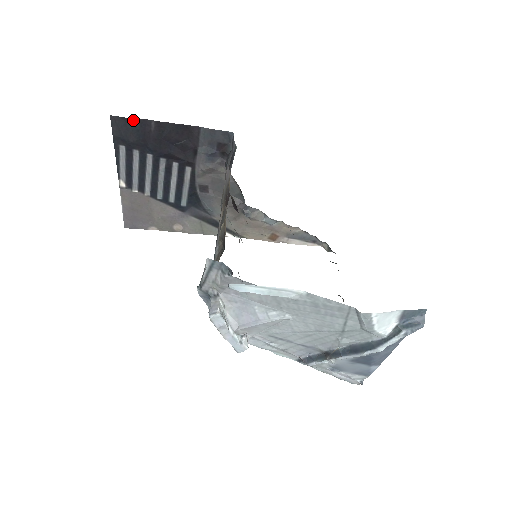
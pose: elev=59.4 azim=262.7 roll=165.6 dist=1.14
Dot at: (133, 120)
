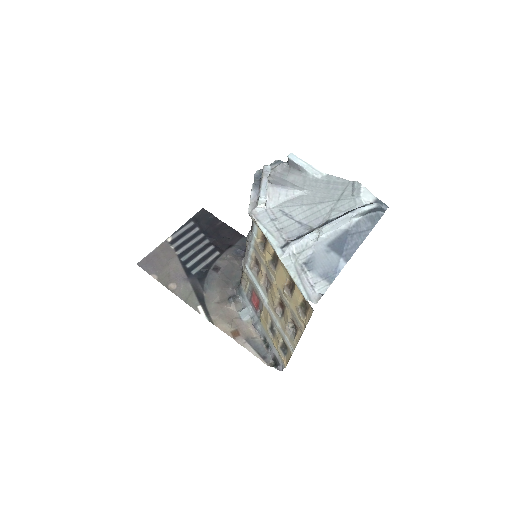
Dot at: (212, 215)
